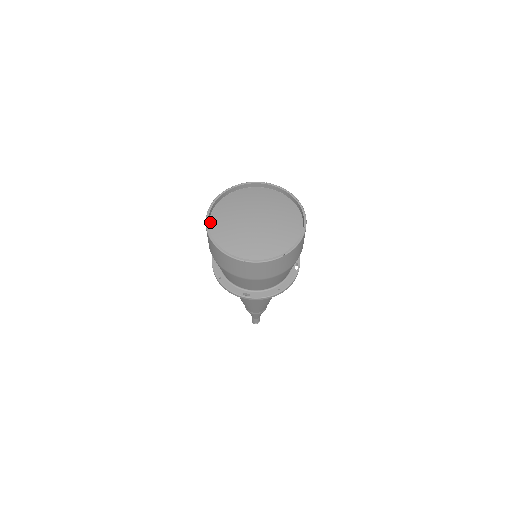
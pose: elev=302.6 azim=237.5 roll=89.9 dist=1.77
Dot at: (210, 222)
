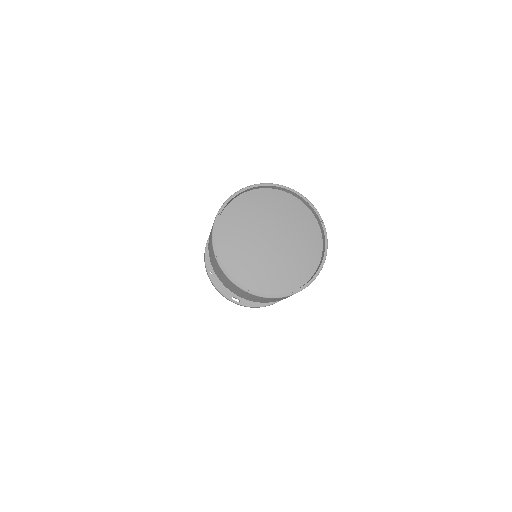
Dot at: (217, 226)
